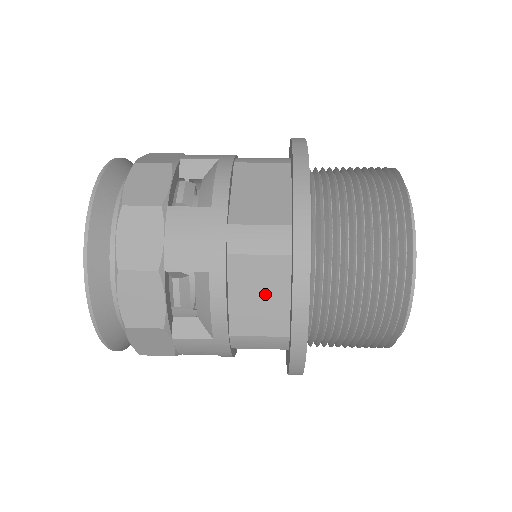
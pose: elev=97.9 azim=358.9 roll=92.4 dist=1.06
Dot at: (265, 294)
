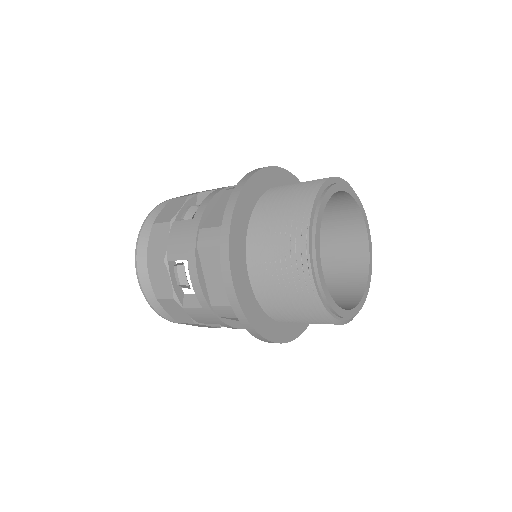
Dot at: occluded
